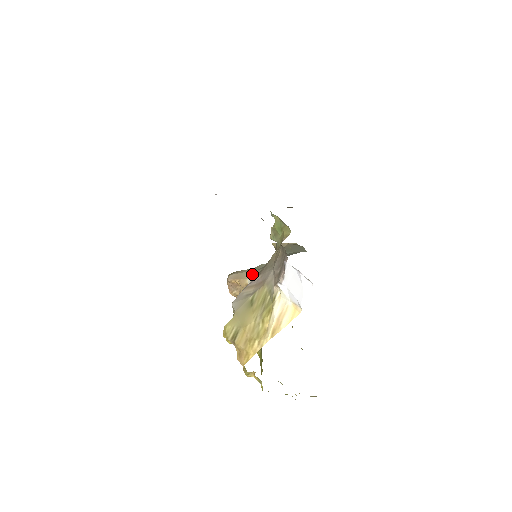
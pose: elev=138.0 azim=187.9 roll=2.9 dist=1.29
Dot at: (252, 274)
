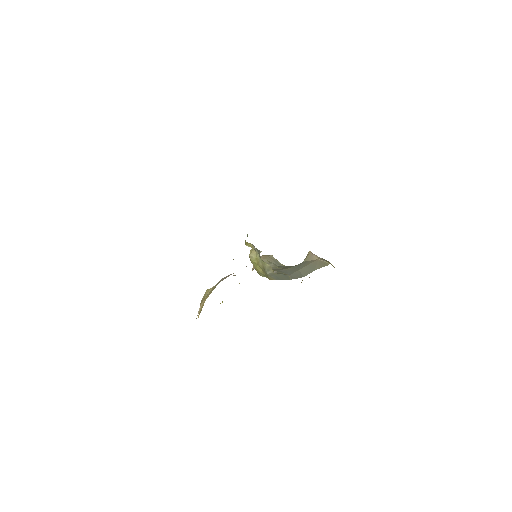
Dot at: occluded
